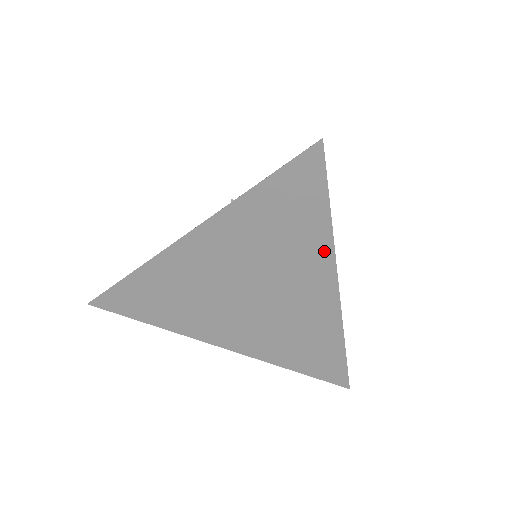
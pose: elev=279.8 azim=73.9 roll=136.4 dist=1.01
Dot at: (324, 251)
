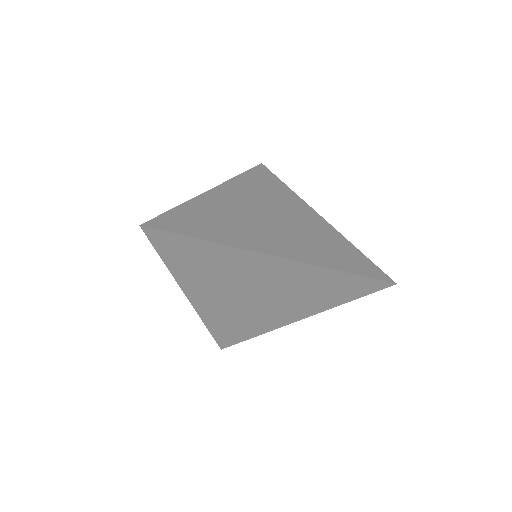
Dot at: (232, 252)
